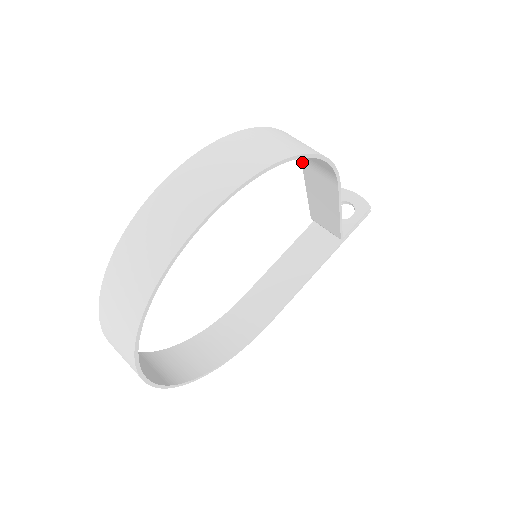
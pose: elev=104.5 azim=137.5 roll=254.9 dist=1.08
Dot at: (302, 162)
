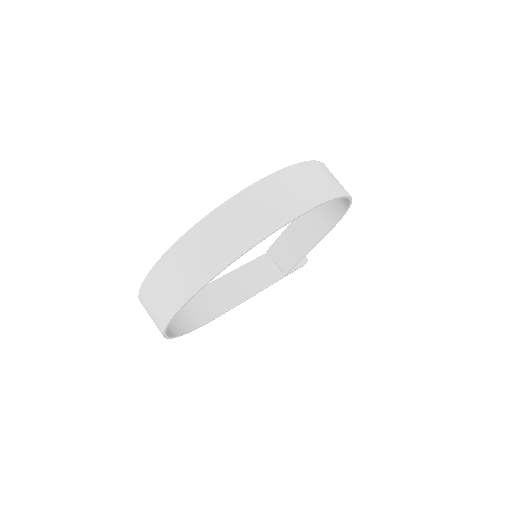
Dot at: occluded
